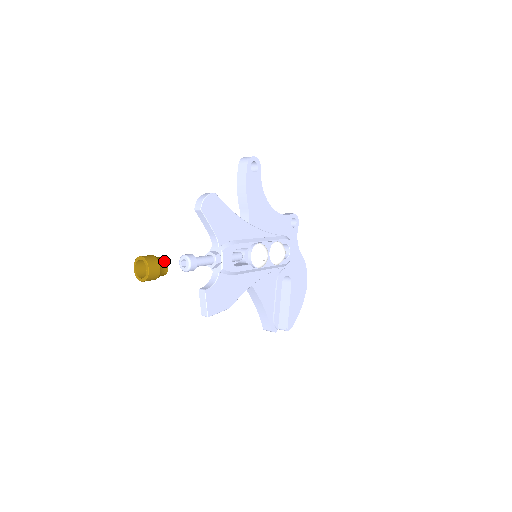
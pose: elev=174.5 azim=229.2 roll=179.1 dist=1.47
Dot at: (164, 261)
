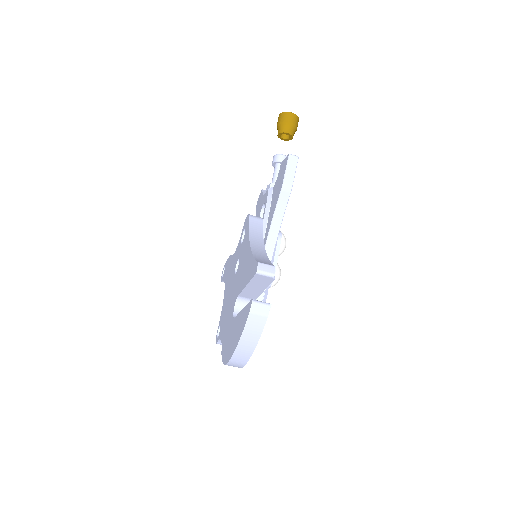
Dot at: (290, 138)
